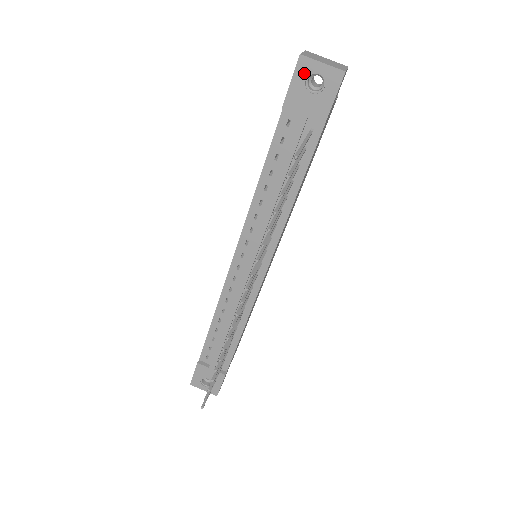
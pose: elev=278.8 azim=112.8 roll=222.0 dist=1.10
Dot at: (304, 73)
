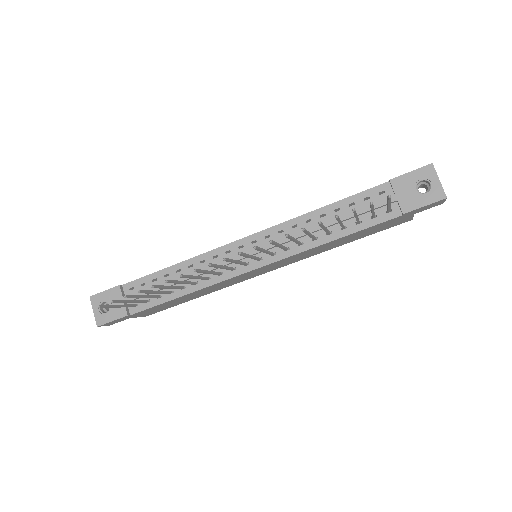
Dot at: (424, 175)
